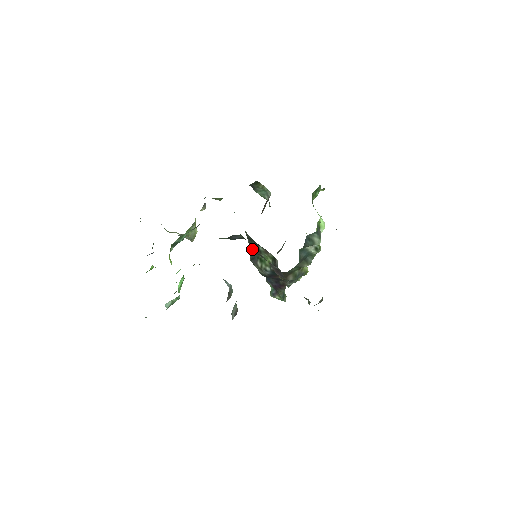
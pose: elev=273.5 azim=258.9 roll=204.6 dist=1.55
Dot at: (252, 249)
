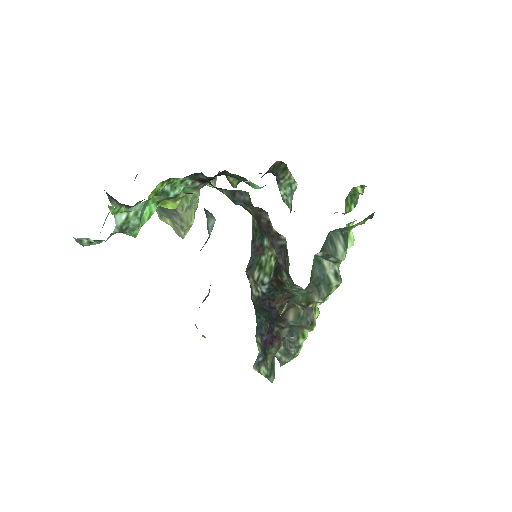
Dot at: (254, 248)
